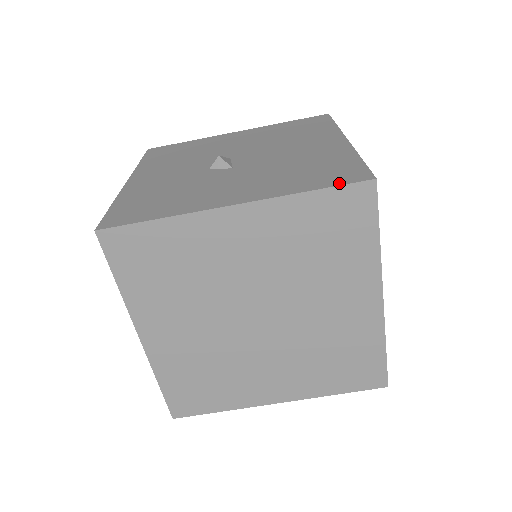
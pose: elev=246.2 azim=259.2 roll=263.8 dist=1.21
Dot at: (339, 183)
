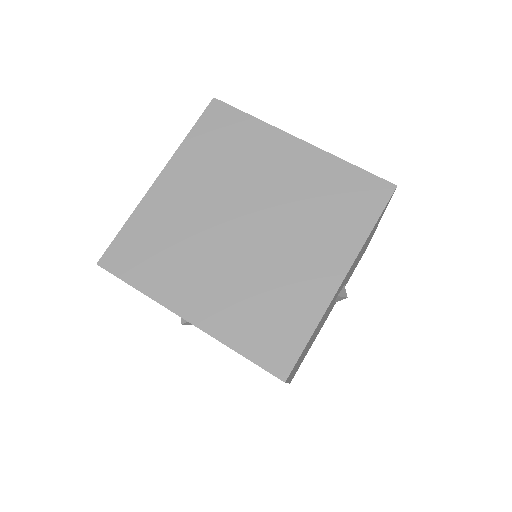
Dot at: (201, 118)
